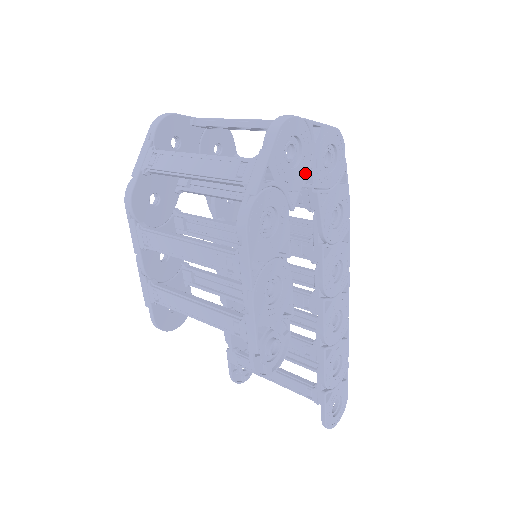
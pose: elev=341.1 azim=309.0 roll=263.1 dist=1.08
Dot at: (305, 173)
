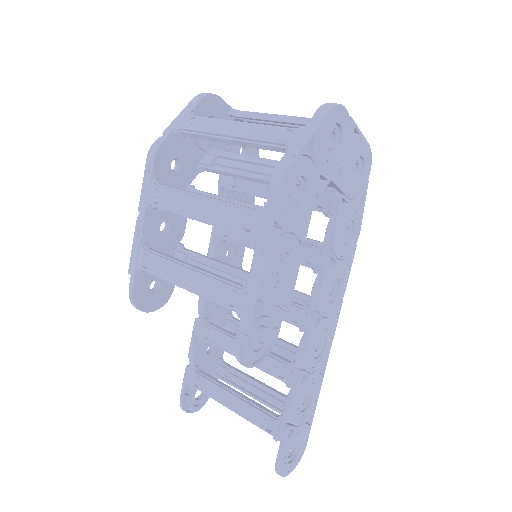
Dot at: (337, 167)
